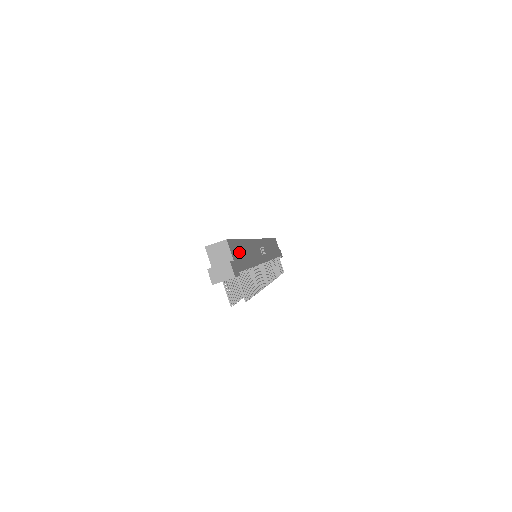
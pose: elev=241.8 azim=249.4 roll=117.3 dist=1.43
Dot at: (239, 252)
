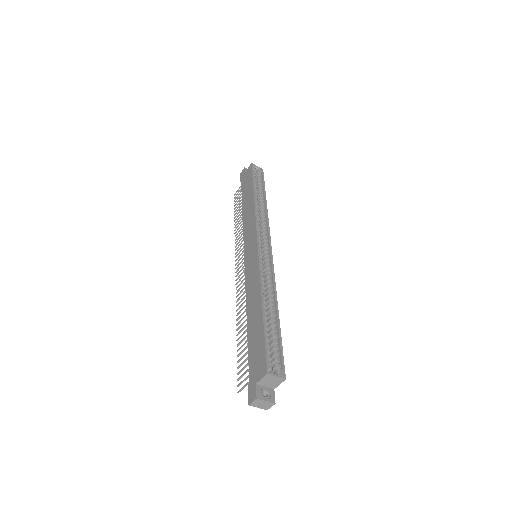
Dot at: occluded
